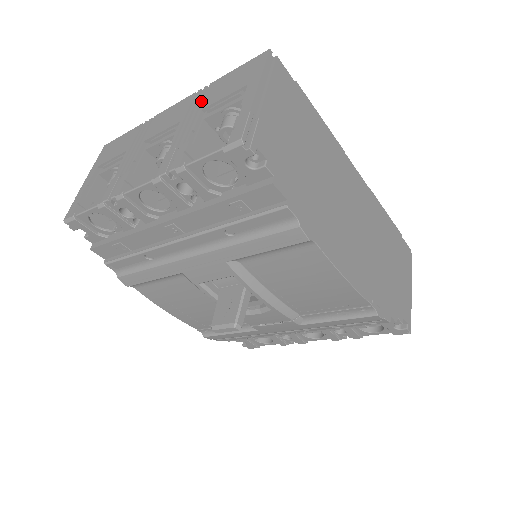
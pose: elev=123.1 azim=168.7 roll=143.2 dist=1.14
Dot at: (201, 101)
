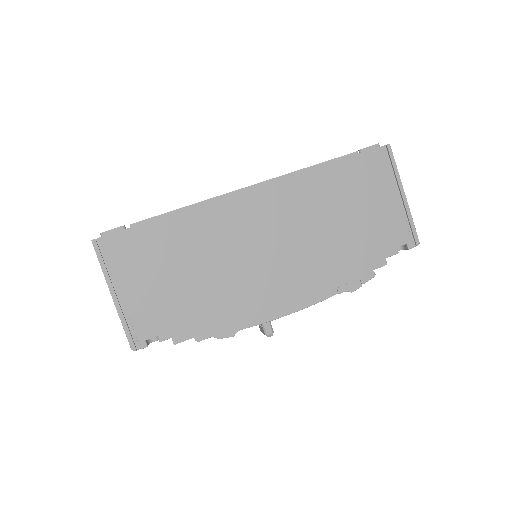
Dot at: occluded
